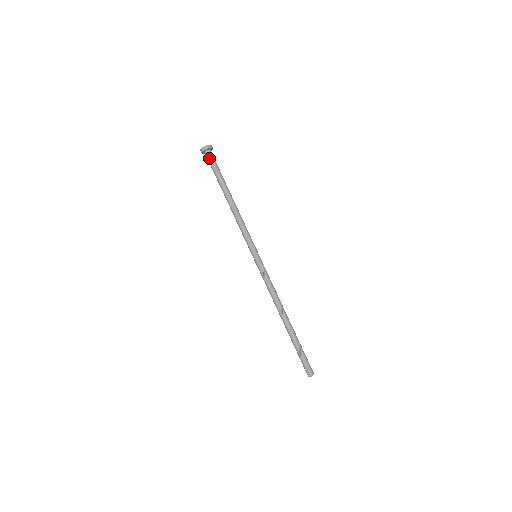
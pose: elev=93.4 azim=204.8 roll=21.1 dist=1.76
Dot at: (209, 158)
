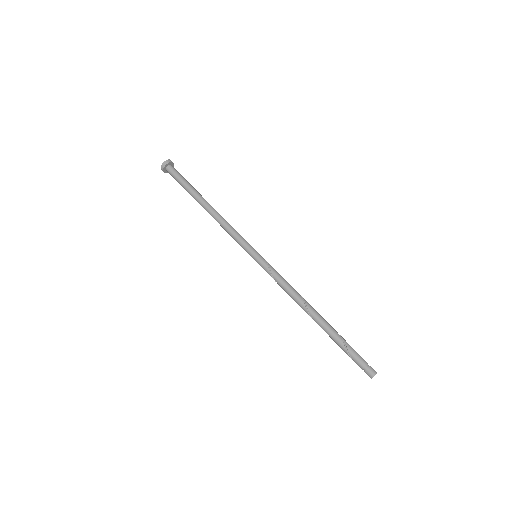
Dot at: (171, 174)
